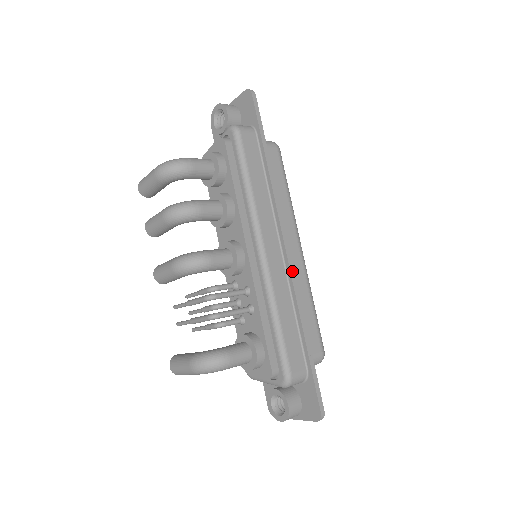
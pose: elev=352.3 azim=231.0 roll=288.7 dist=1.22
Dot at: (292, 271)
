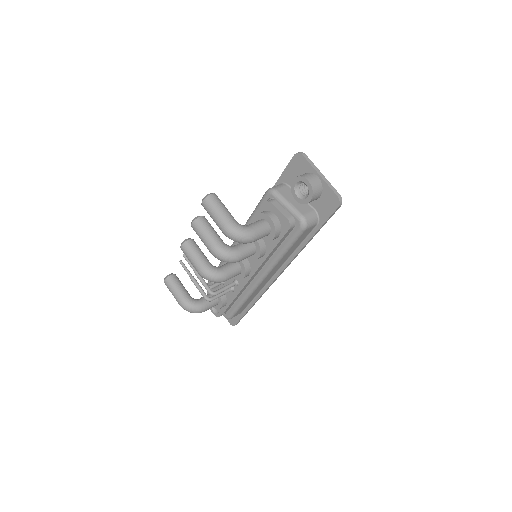
Dot at: occluded
